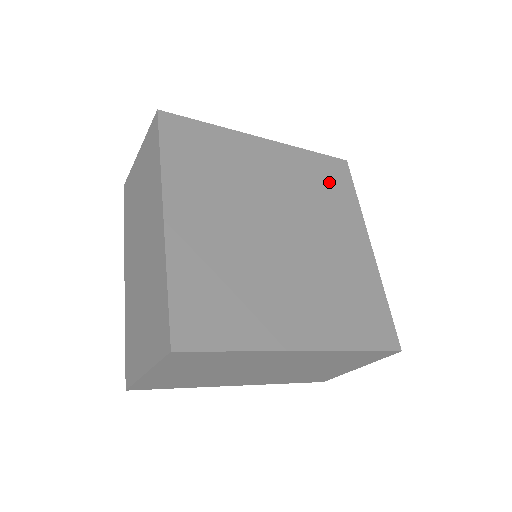
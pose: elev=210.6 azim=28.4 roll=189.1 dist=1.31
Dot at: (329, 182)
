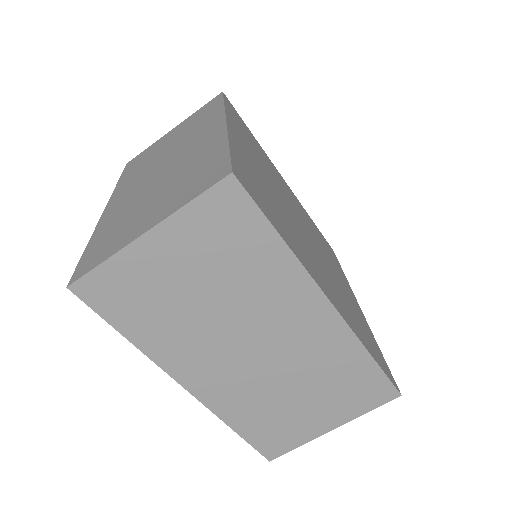
Dot at: (326, 245)
